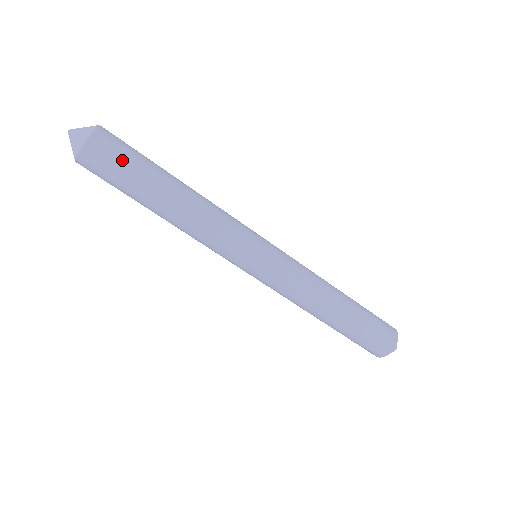
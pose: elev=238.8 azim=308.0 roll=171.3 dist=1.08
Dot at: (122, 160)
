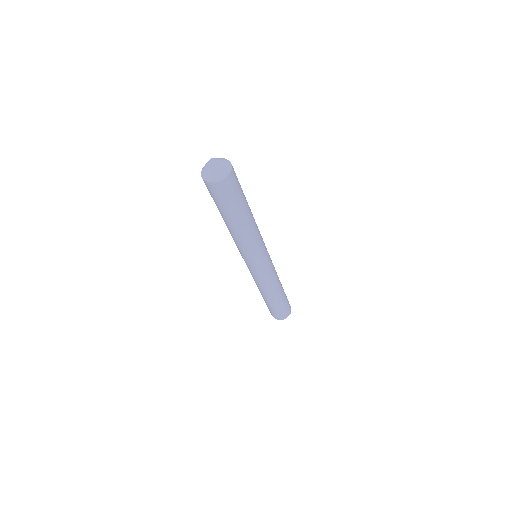
Dot at: (240, 185)
